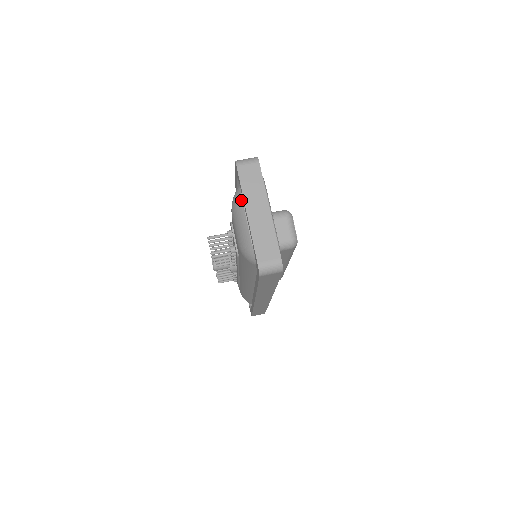
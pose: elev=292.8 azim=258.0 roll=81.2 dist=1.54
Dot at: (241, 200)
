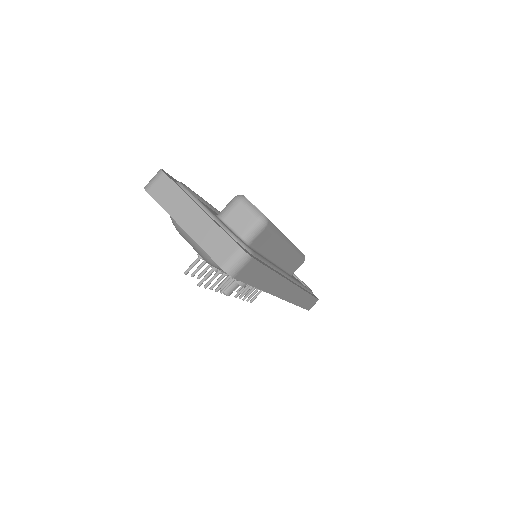
Dot at: occluded
